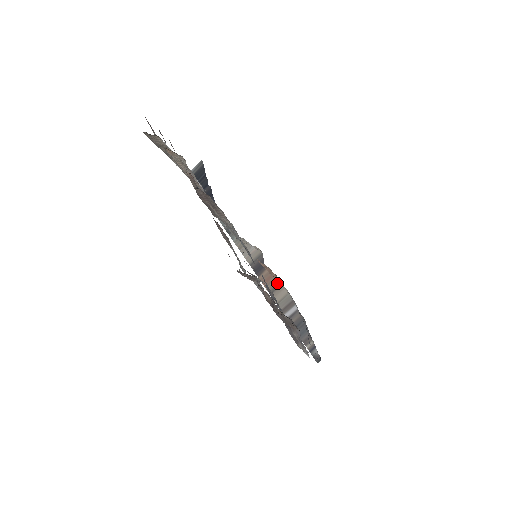
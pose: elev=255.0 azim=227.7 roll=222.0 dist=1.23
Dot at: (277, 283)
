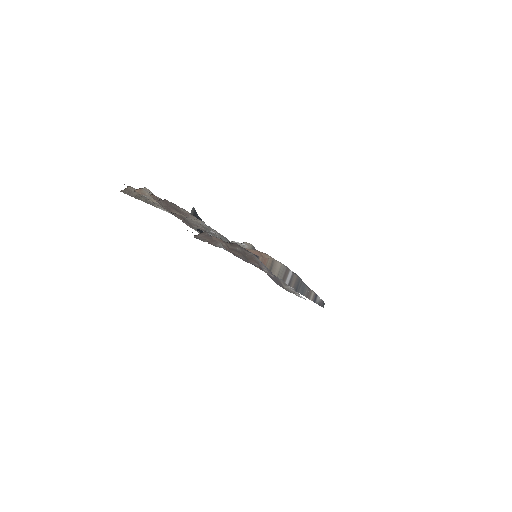
Dot at: (271, 262)
